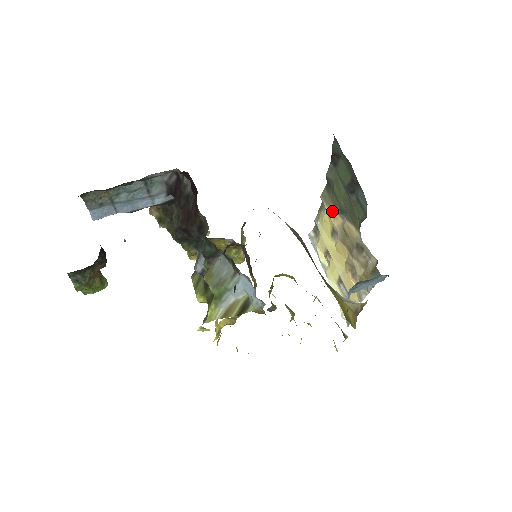
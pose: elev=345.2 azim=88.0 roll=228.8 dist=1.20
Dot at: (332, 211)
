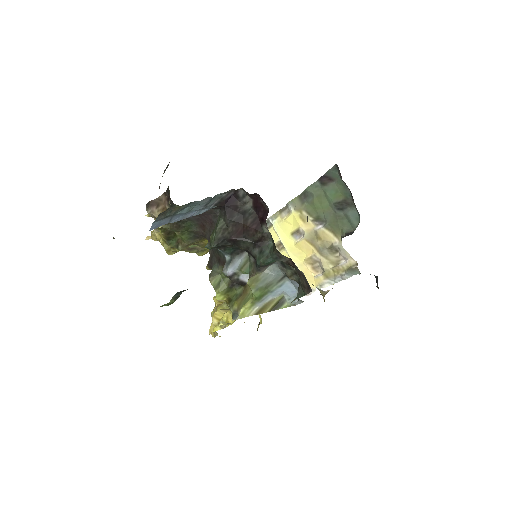
Dot at: (302, 216)
